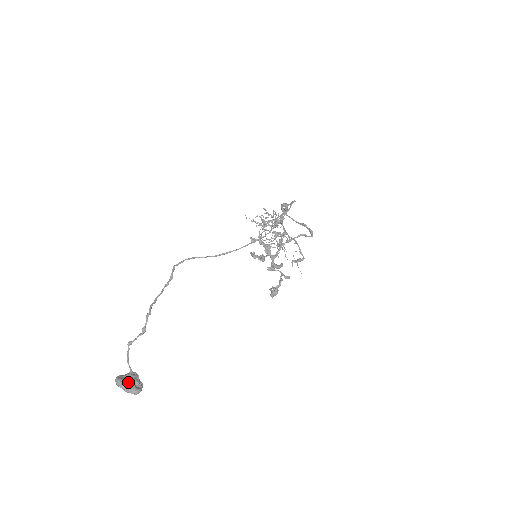
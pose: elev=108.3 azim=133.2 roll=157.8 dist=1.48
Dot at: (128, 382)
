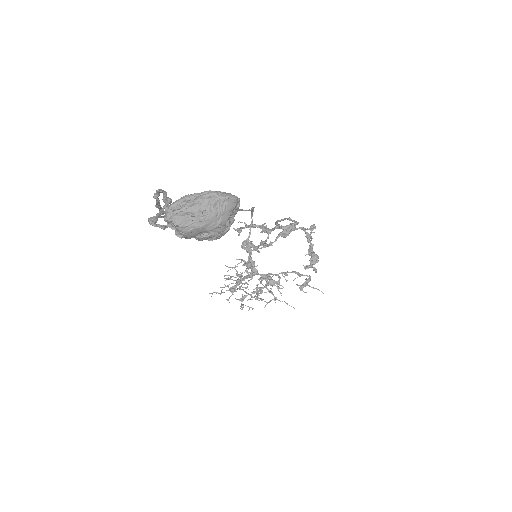
Dot at: (198, 194)
